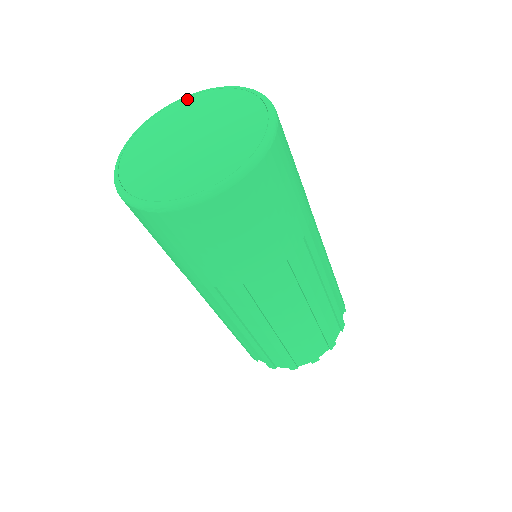
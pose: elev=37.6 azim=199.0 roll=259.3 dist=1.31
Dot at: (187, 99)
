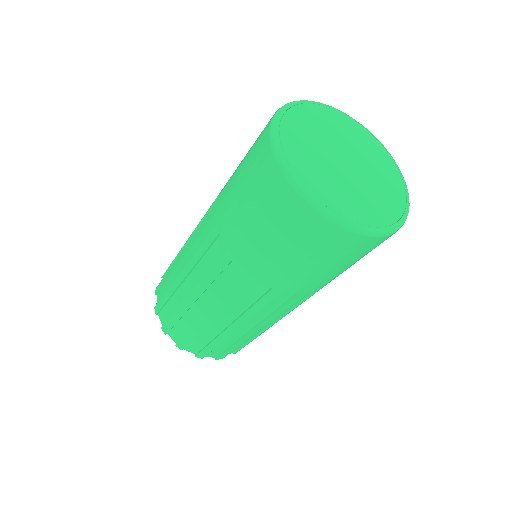
Dot at: (357, 124)
